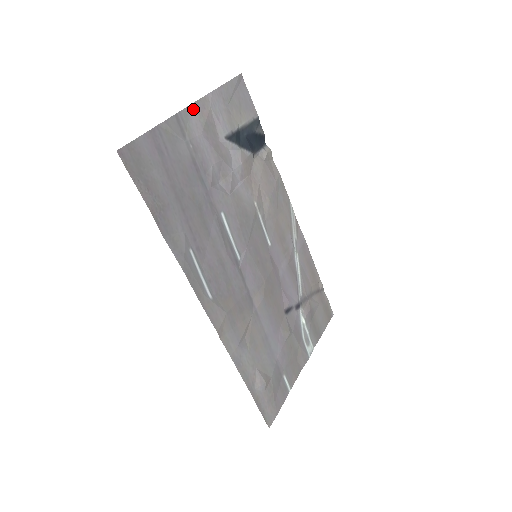
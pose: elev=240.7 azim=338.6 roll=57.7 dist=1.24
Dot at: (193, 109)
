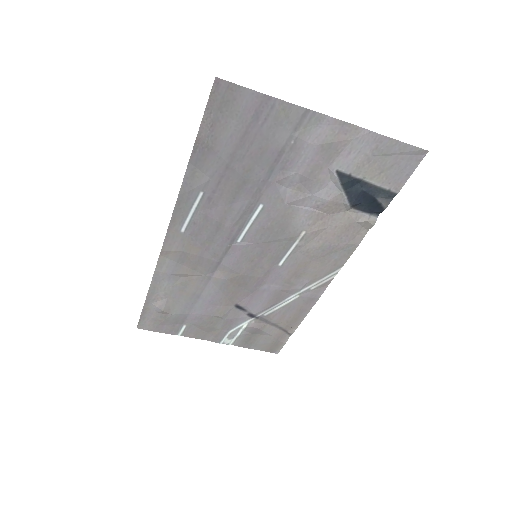
Dot at: (333, 123)
